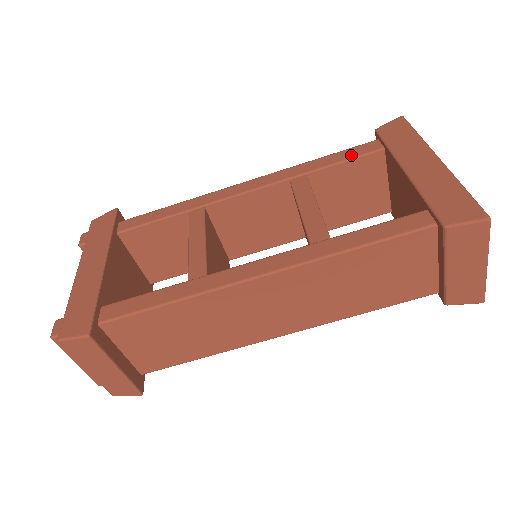
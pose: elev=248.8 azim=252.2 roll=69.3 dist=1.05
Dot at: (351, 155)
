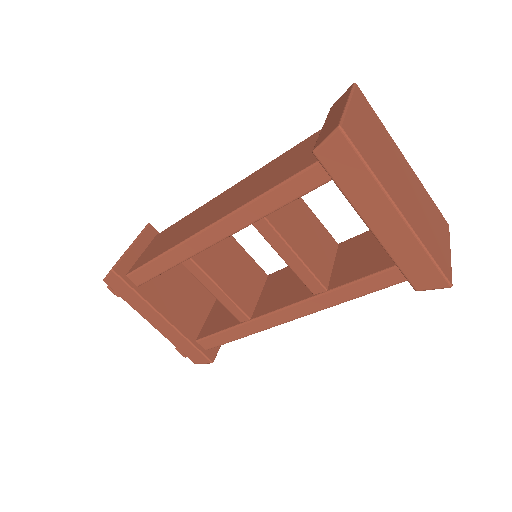
Dot at: (300, 191)
